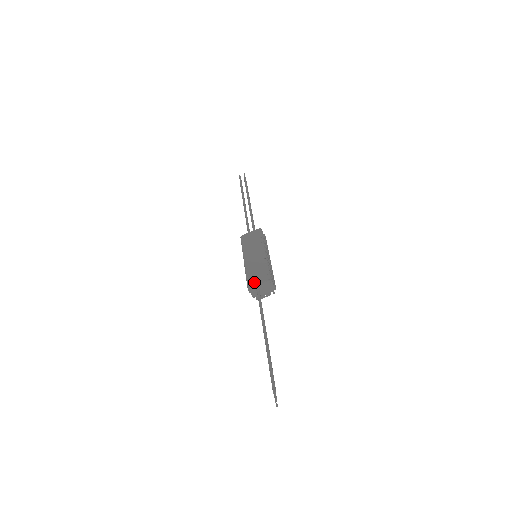
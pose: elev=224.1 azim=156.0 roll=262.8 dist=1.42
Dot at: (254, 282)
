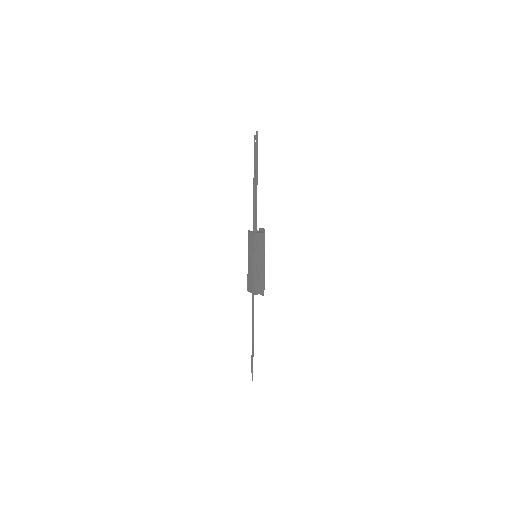
Dot at: (249, 288)
